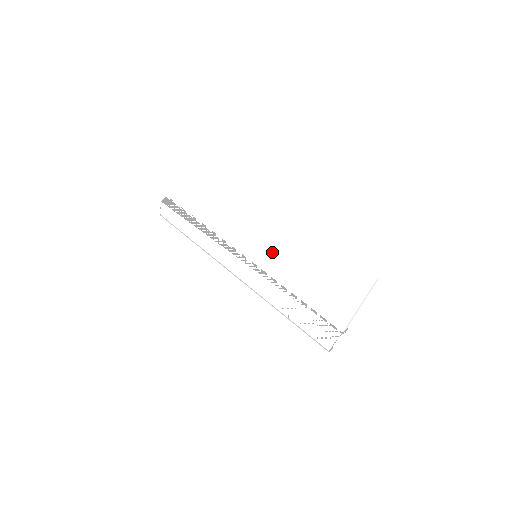
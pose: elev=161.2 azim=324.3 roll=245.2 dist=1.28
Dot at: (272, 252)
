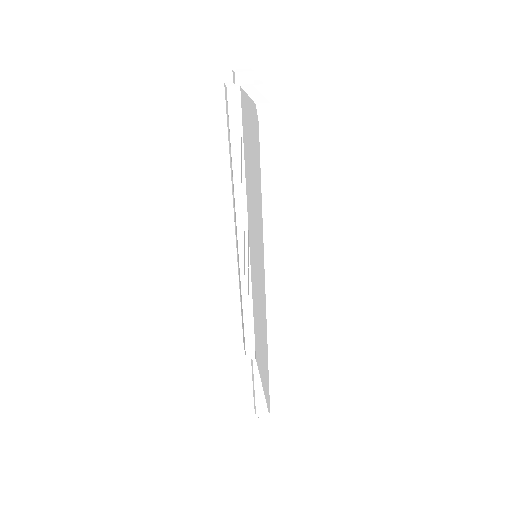
Dot at: (255, 286)
